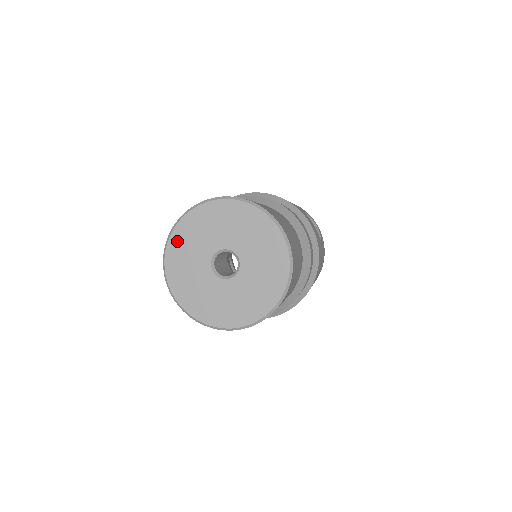
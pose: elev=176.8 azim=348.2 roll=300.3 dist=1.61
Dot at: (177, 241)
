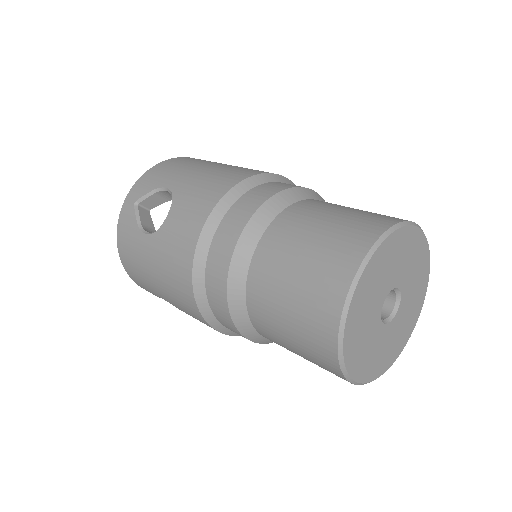
Dot at: (351, 333)
